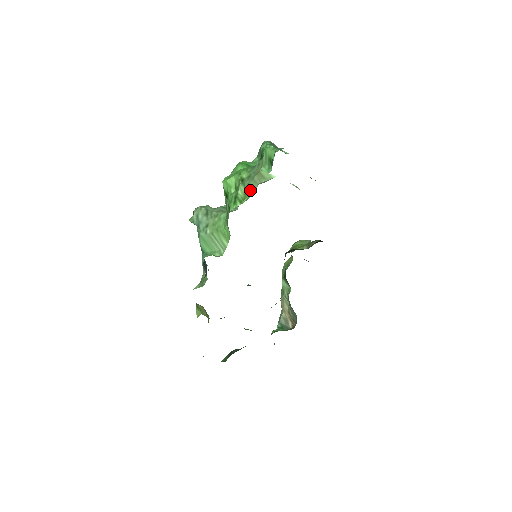
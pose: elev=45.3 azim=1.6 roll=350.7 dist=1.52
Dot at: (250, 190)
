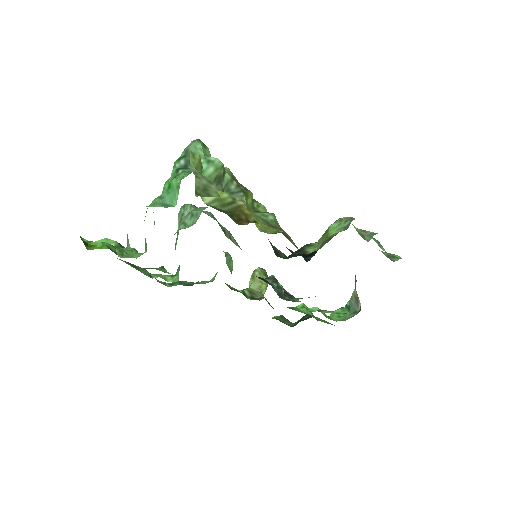
Dot at: occluded
